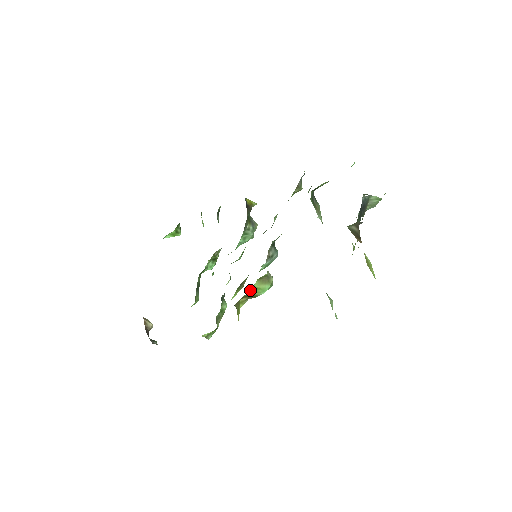
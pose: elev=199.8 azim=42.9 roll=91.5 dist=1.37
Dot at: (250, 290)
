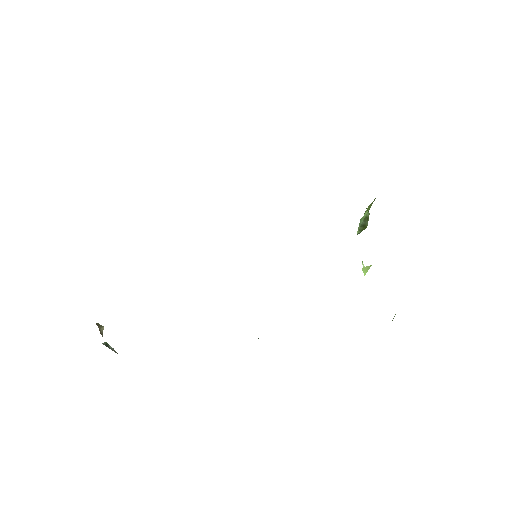
Dot at: occluded
